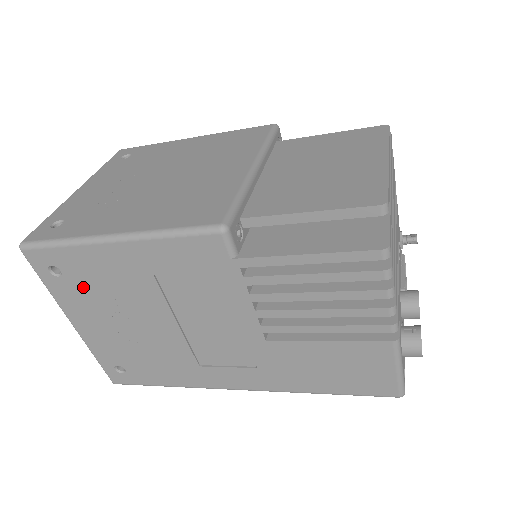
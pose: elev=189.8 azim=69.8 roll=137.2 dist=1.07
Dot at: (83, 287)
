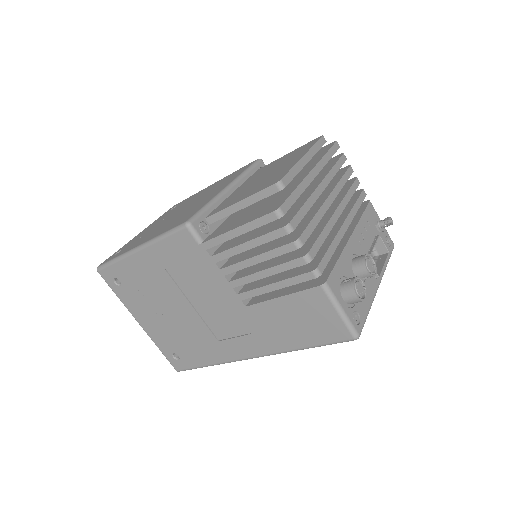
Dot at: (134, 290)
